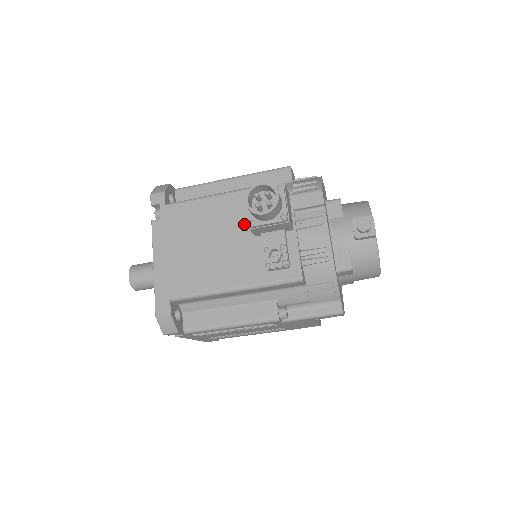
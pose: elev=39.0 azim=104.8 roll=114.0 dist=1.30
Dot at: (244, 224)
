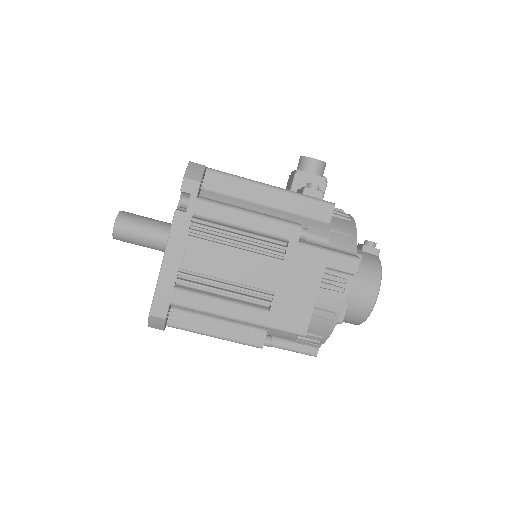
Dot at: occluded
